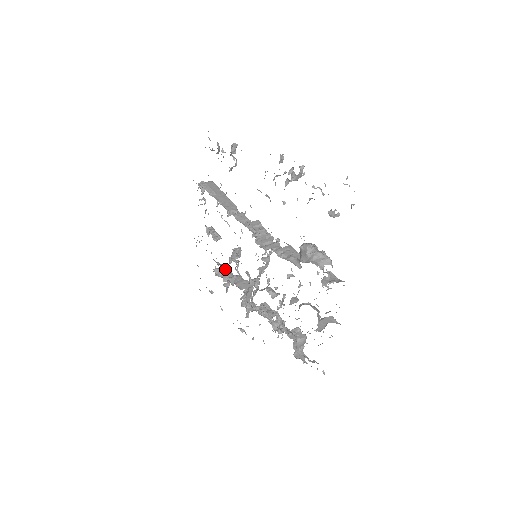
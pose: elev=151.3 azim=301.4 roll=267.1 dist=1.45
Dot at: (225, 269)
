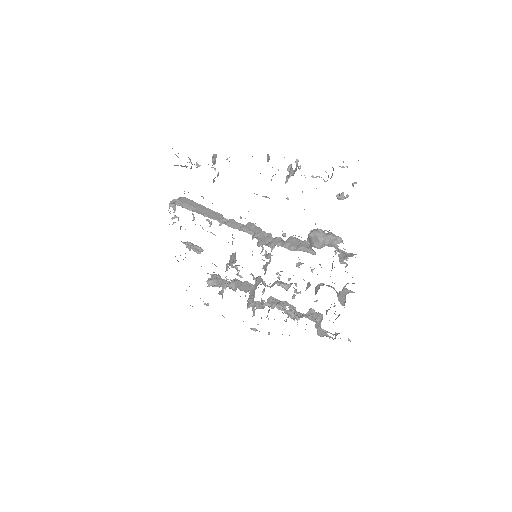
Dot at: occluded
